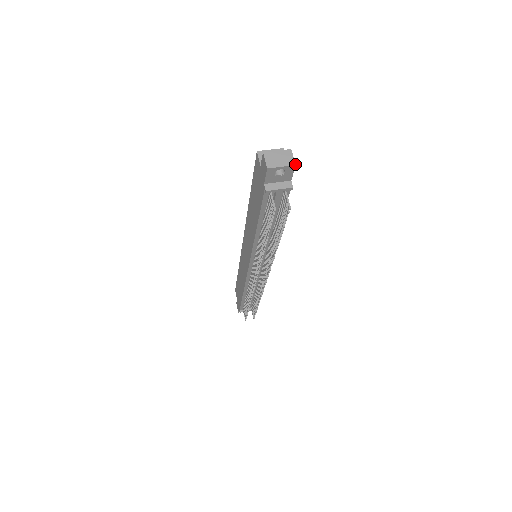
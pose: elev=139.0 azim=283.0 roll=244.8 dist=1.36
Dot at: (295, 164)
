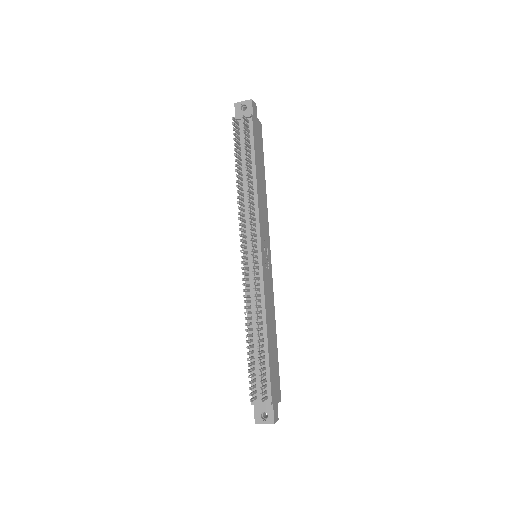
Dot at: occluded
